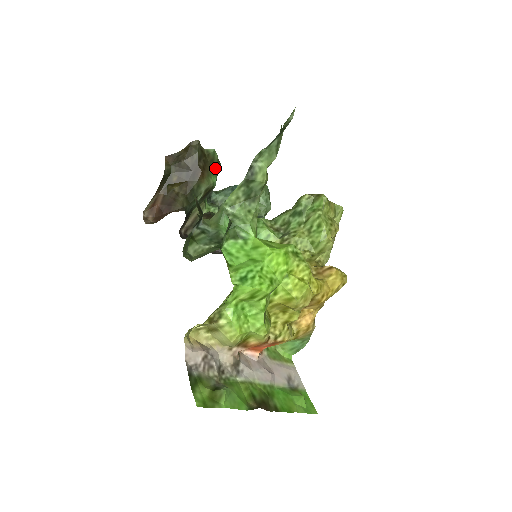
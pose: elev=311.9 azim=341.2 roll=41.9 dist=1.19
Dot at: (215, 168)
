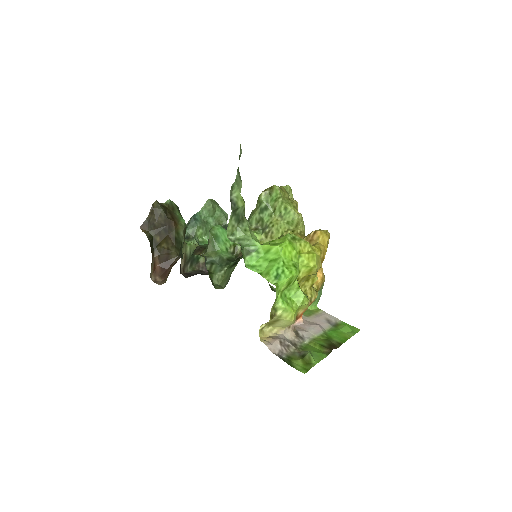
Dot at: (178, 212)
